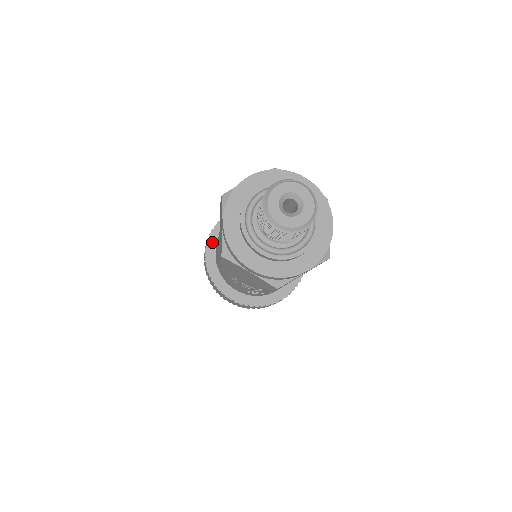
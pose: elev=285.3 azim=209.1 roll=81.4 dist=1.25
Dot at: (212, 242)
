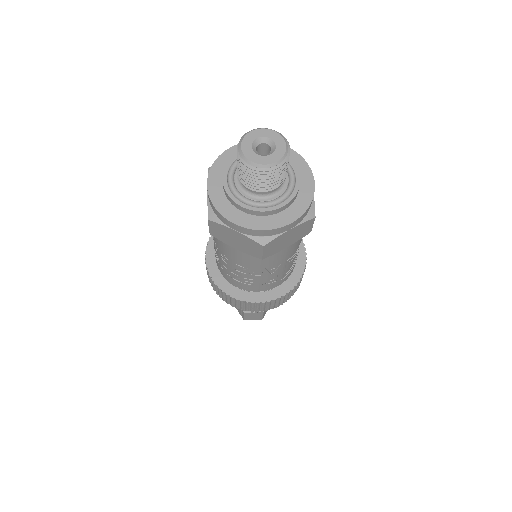
Dot at: occluded
